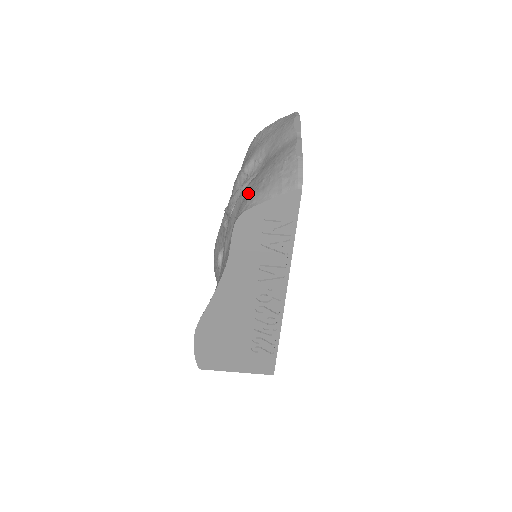
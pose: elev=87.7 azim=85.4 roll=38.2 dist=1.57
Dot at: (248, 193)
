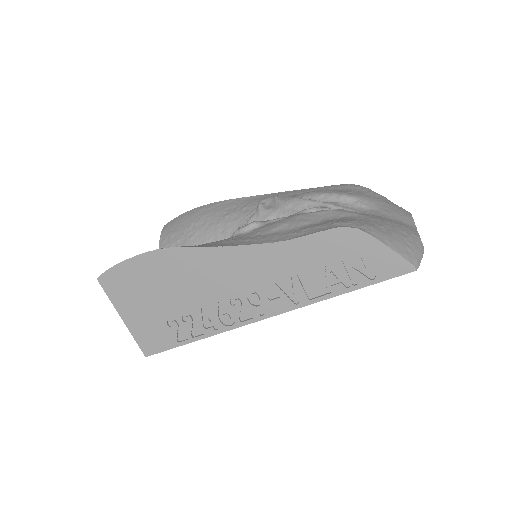
Dot at: (360, 219)
